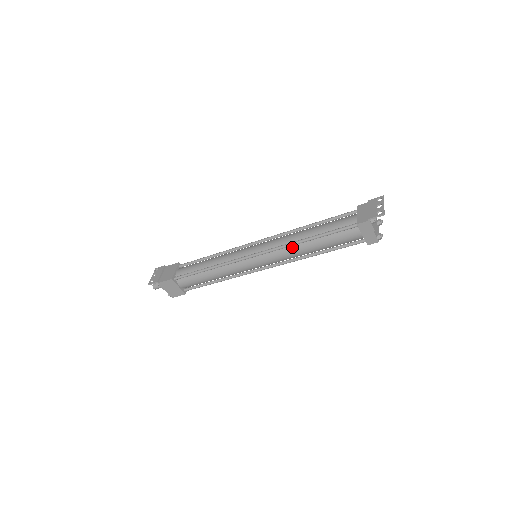
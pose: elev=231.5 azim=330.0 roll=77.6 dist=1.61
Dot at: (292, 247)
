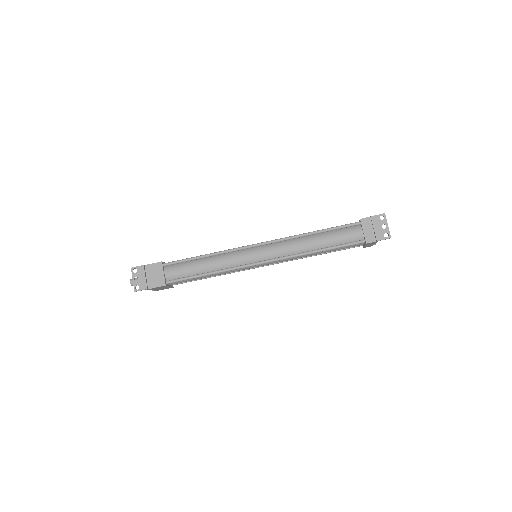
Dot at: (300, 255)
